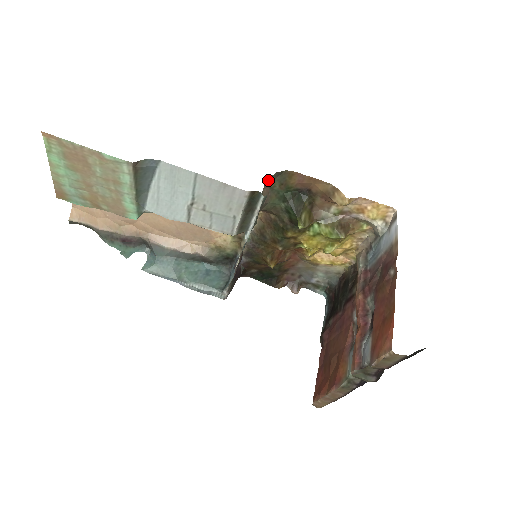
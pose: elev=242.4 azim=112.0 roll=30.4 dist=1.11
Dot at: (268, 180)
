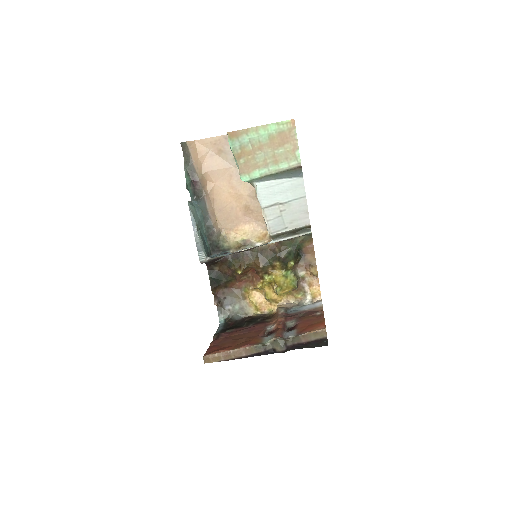
Dot at: occluded
